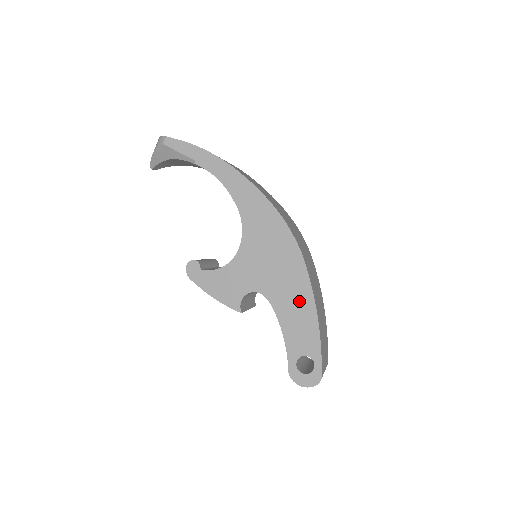
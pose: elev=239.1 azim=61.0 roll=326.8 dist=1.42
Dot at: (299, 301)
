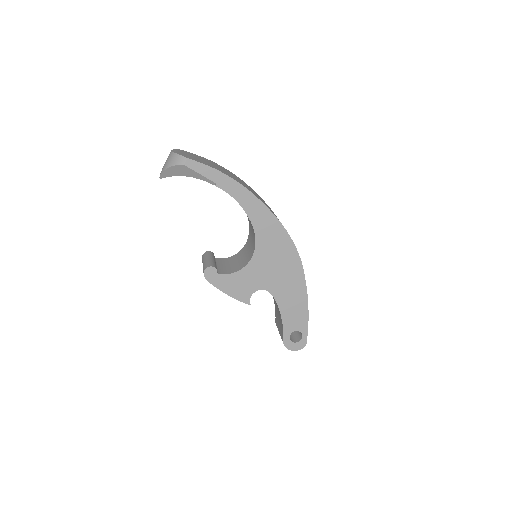
Dot at: (296, 295)
